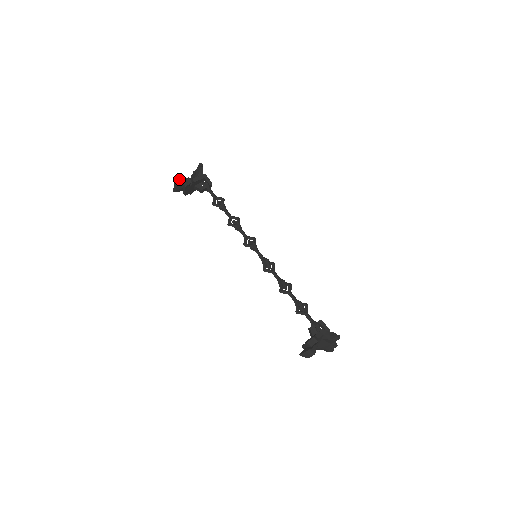
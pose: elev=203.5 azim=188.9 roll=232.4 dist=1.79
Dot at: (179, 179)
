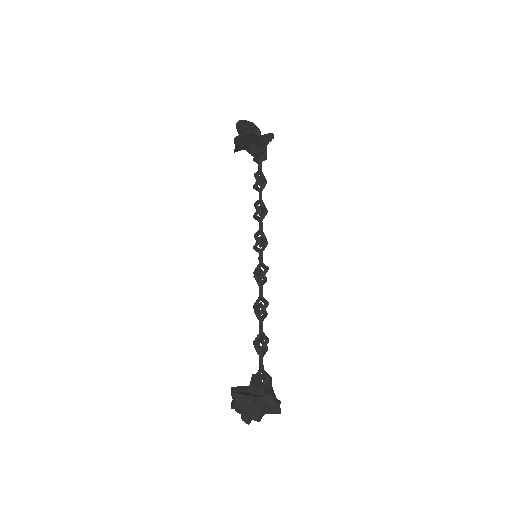
Dot at: occluded
